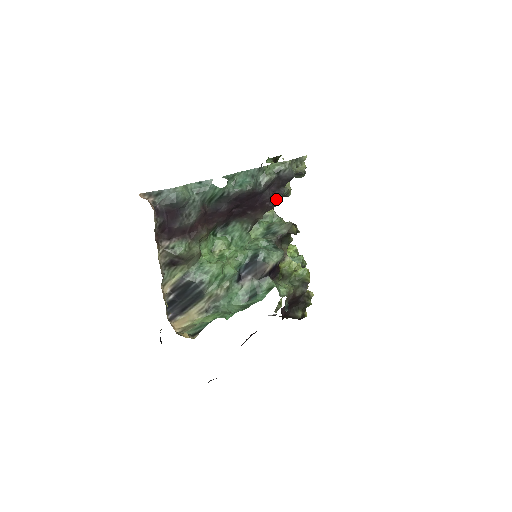
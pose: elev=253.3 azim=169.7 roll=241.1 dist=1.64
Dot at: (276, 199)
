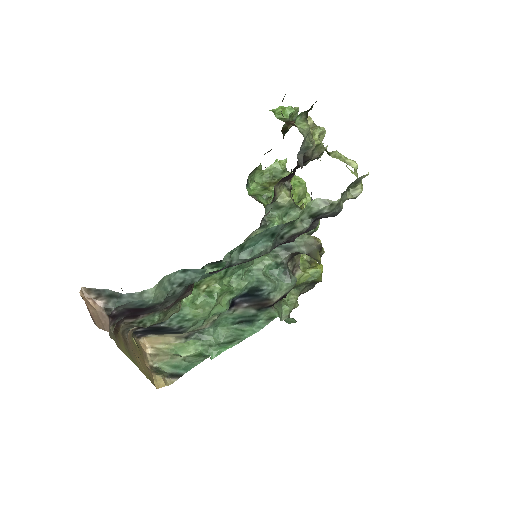
Dot at: (302, 233)
